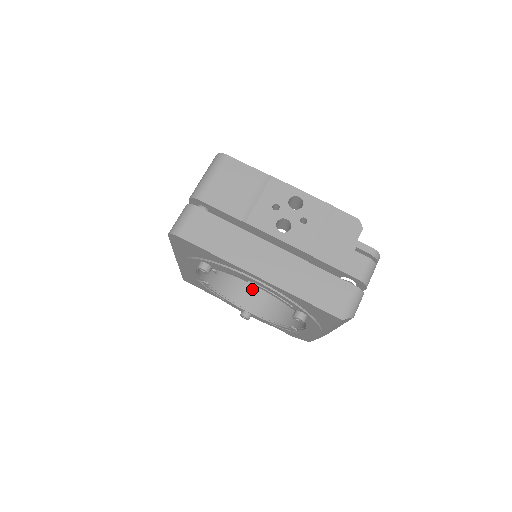
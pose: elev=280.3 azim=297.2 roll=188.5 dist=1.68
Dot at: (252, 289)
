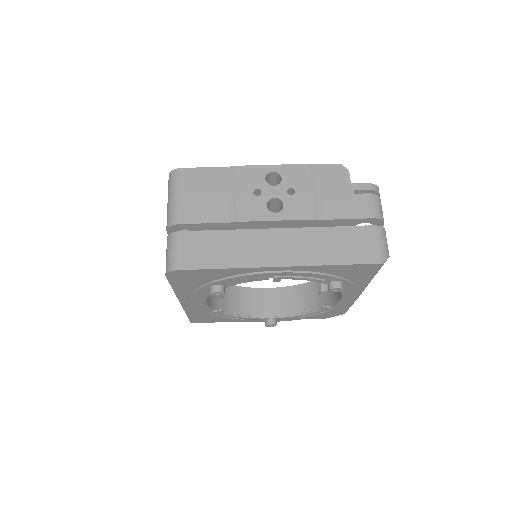
Dot at: (263, 295)
